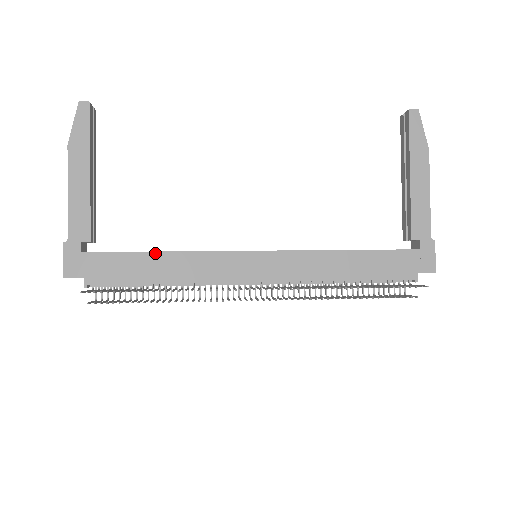
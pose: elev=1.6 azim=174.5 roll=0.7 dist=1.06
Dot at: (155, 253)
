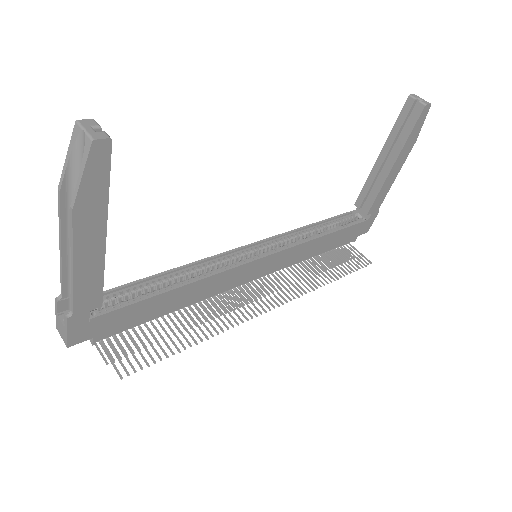
Dot at: (173, 291)
